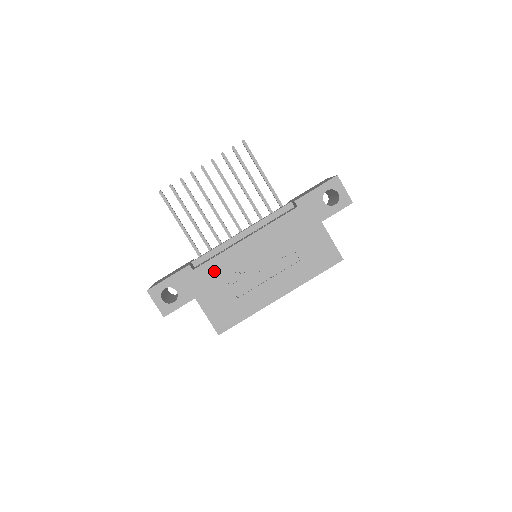
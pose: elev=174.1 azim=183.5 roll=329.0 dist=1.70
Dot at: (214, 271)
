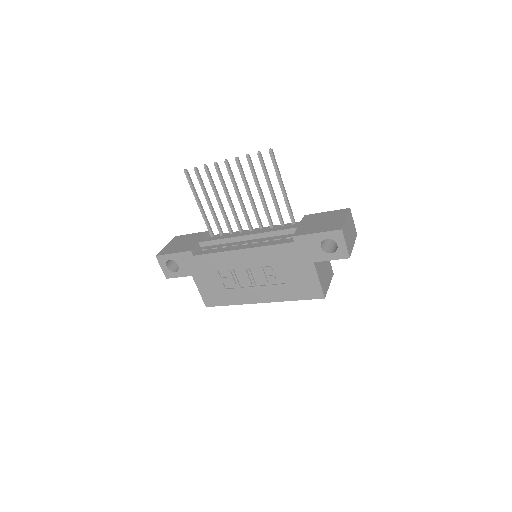
Dot at: (210, 263)
